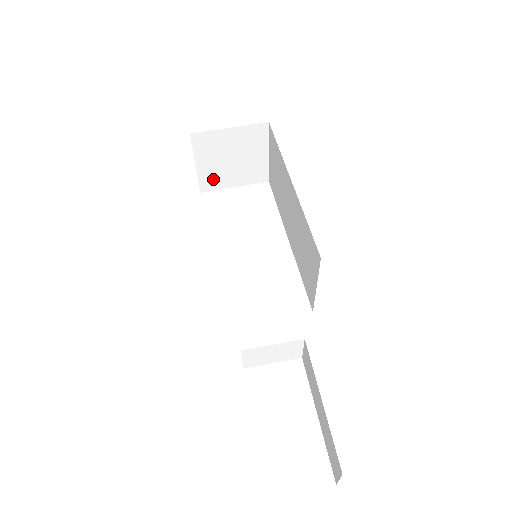
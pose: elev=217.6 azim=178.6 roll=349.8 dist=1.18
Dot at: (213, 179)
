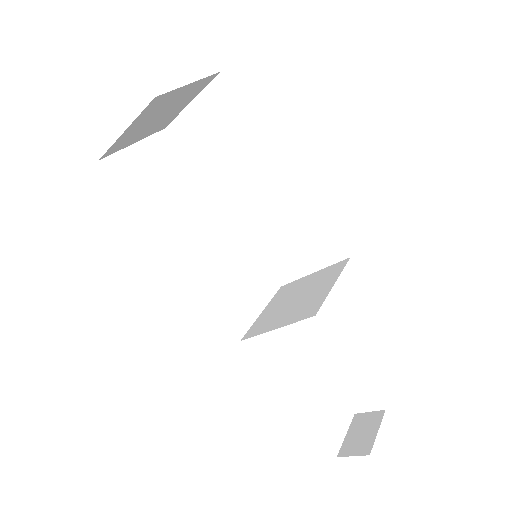
Dot at: (124, 141)
